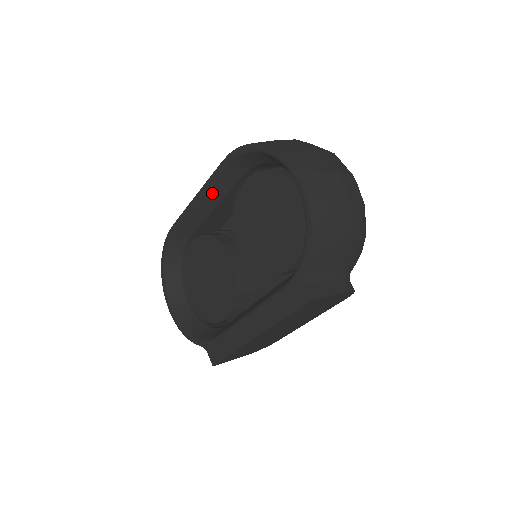
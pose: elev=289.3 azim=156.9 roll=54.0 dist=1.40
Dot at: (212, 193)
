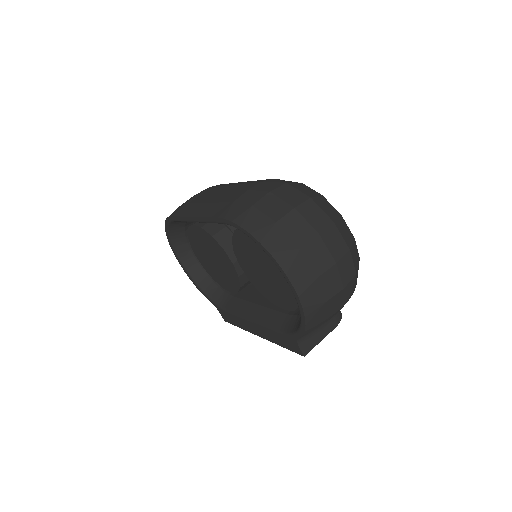
Dot at: occluded
